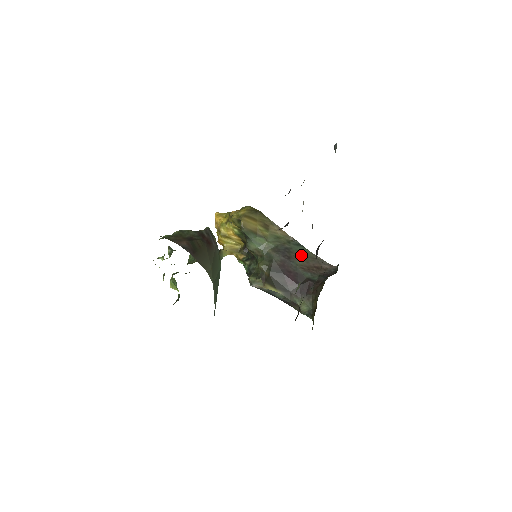
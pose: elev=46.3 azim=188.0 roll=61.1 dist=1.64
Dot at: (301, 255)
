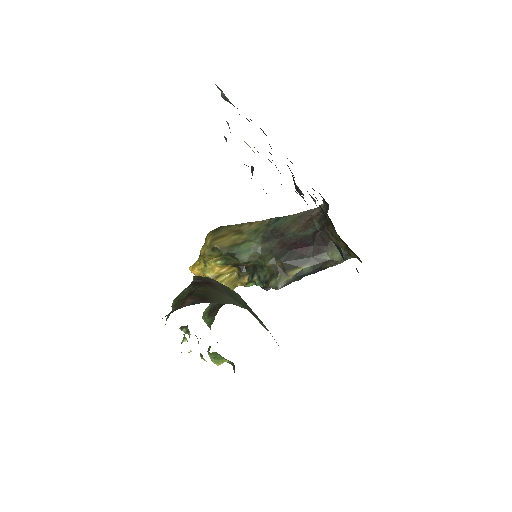
Dot at: (288, 224)
